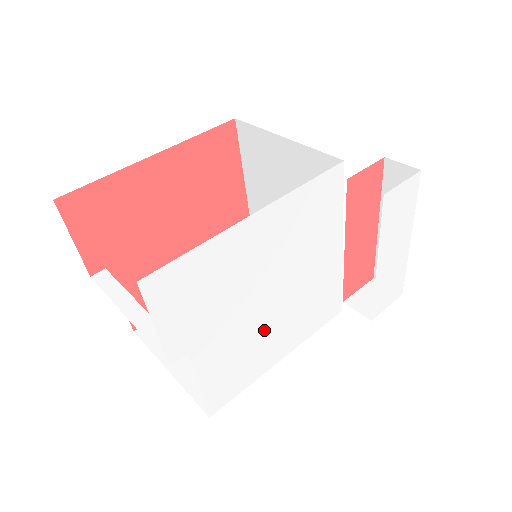
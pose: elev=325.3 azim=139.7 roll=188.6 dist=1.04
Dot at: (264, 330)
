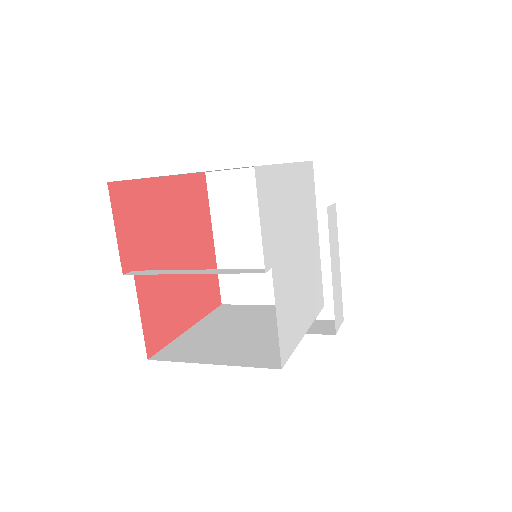
Dot at: (298, 285)
